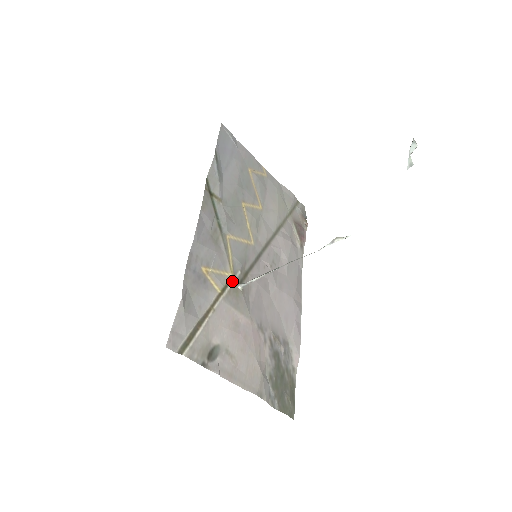
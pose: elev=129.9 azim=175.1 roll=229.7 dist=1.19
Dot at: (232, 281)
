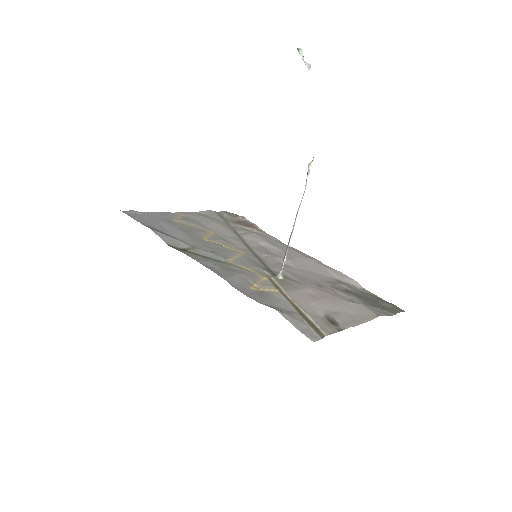
Dot at: (272, 279)
